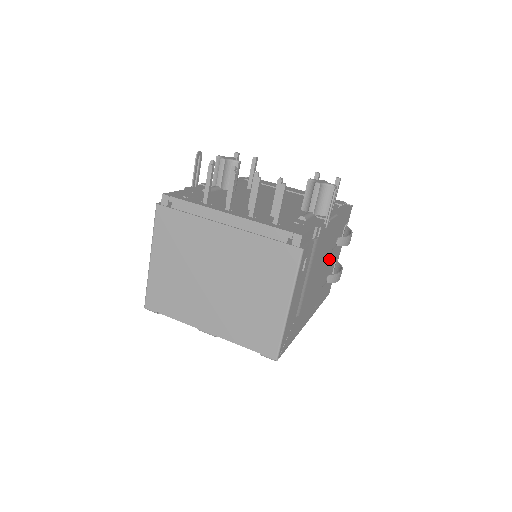
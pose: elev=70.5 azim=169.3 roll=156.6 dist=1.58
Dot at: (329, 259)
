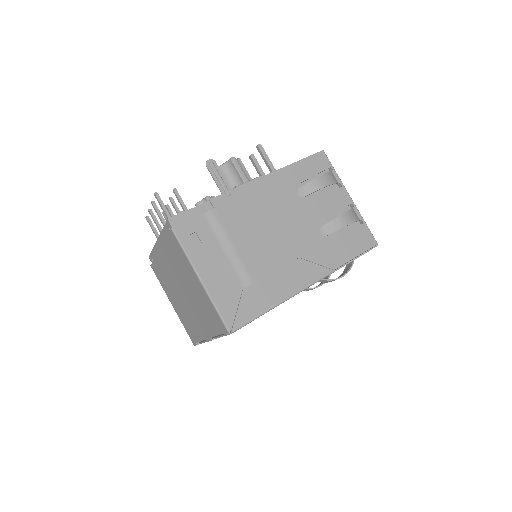
Dot at: (304, 215)
